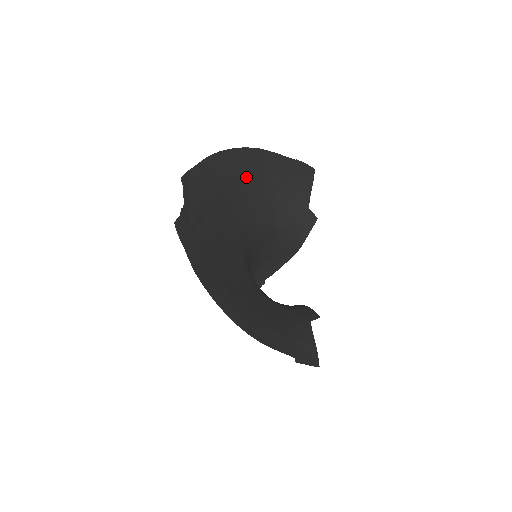
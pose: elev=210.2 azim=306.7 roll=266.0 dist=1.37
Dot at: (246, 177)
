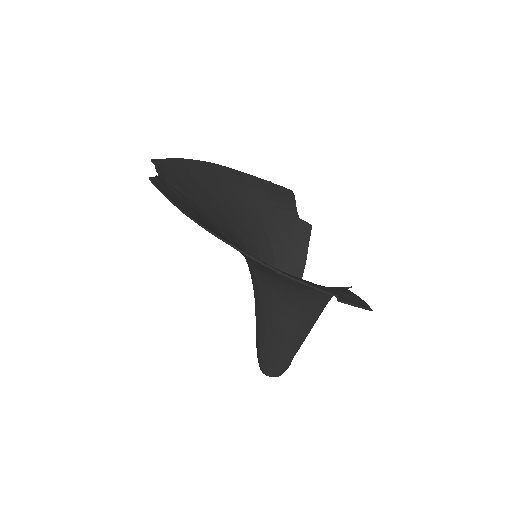
Dot at: (223, 187)
